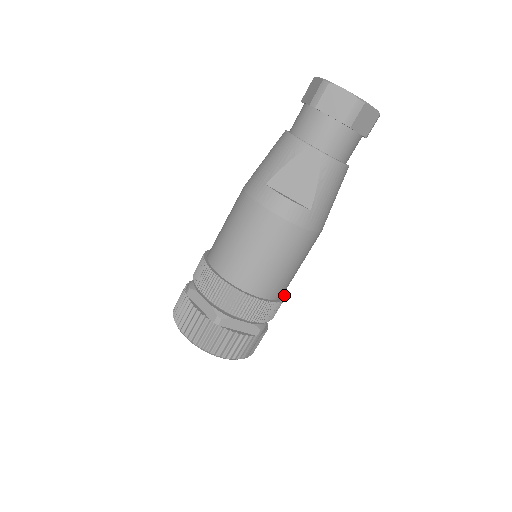
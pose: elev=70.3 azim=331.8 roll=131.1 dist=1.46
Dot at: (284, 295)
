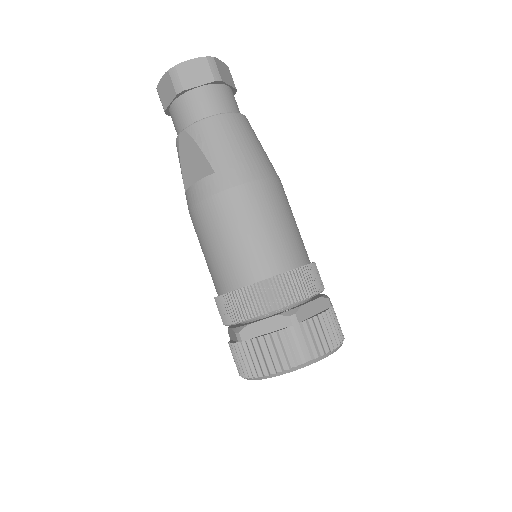
Dot at: (302, 266)
